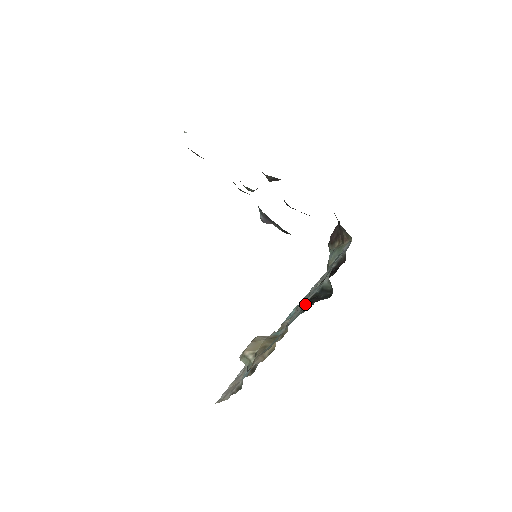
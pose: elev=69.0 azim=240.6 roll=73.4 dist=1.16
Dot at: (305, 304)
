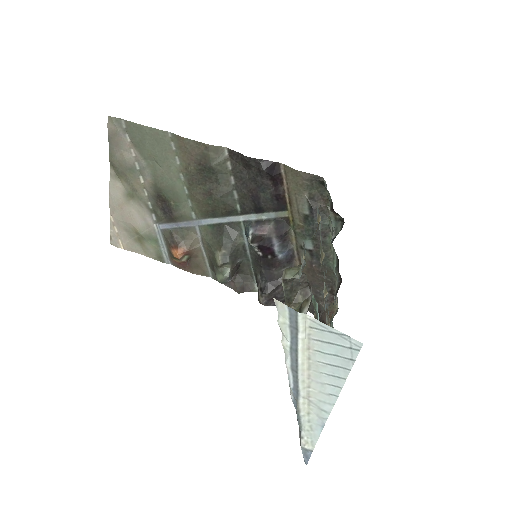
Dot at: occluded
